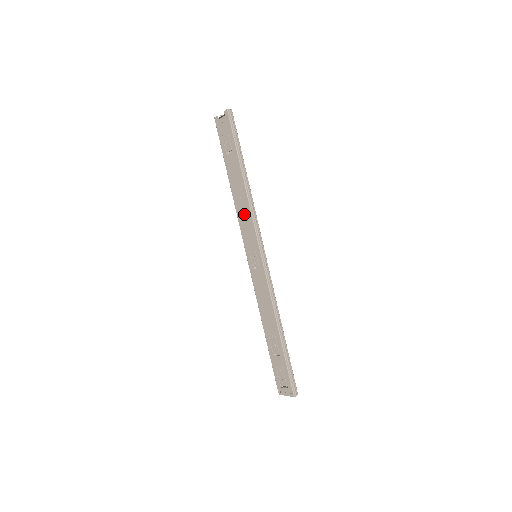
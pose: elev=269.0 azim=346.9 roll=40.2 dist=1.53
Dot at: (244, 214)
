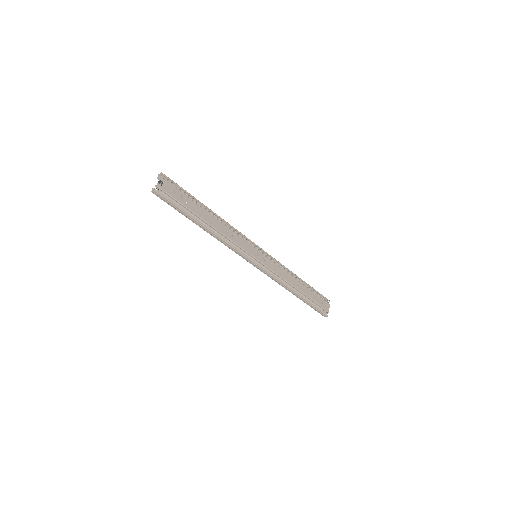
Dot at: occluded
